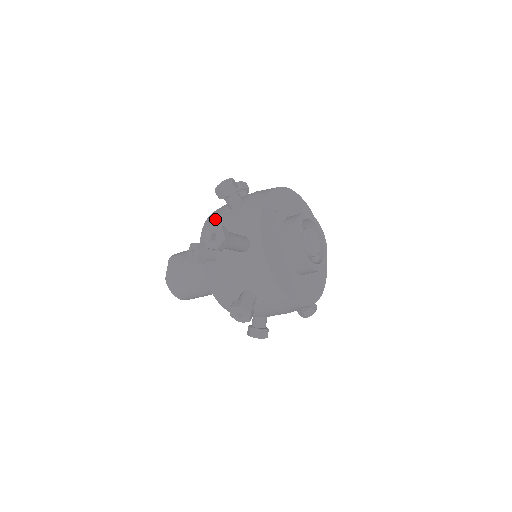
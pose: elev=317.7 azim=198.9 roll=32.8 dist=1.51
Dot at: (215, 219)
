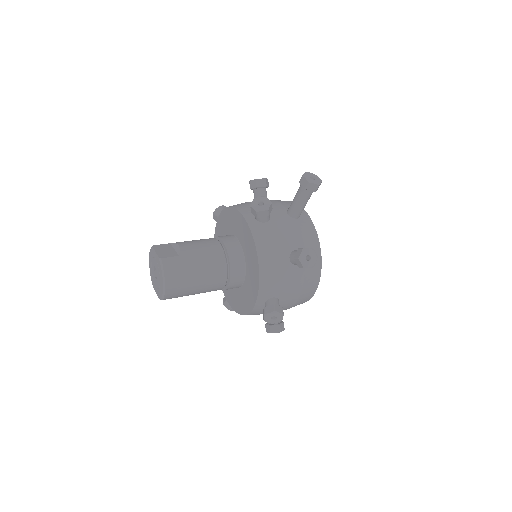
Dot at: (248, 203)
